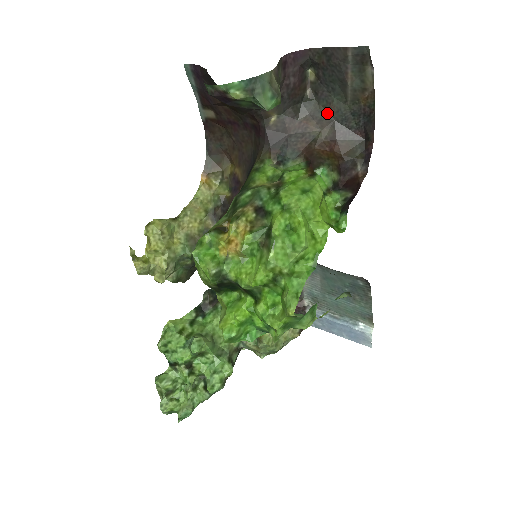
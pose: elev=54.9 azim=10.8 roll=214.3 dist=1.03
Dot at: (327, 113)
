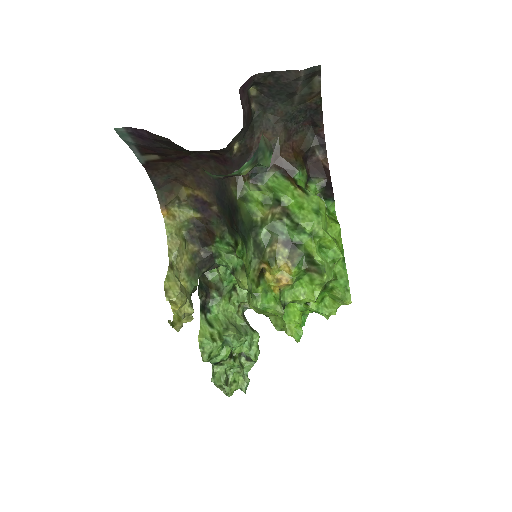
Dot at: (277, 119)
